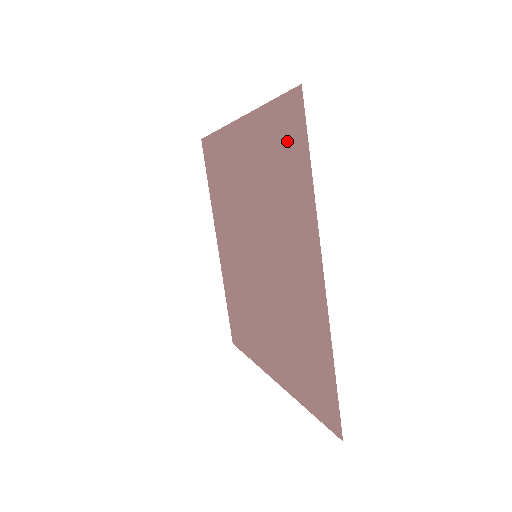
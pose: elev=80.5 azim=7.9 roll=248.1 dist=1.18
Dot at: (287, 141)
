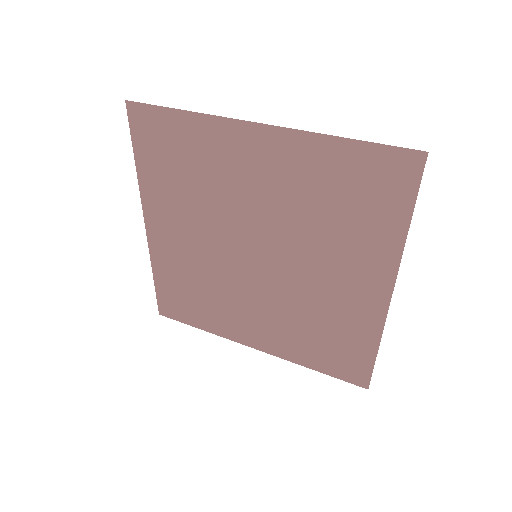
Dot at: (375, 186)
